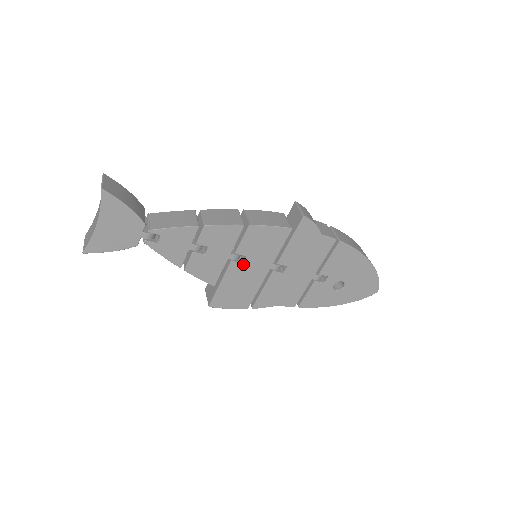
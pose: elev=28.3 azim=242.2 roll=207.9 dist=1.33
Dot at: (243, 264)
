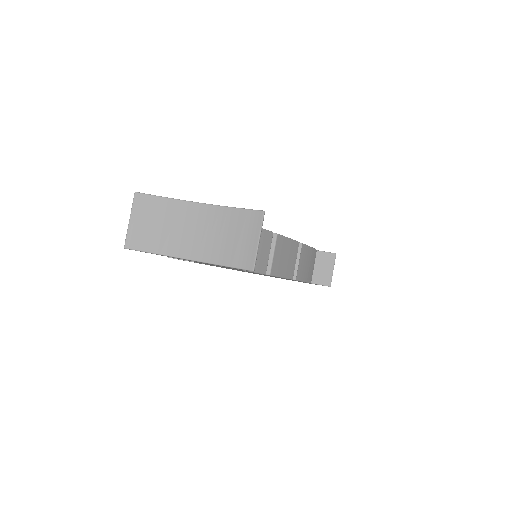
Dot at: occluded
